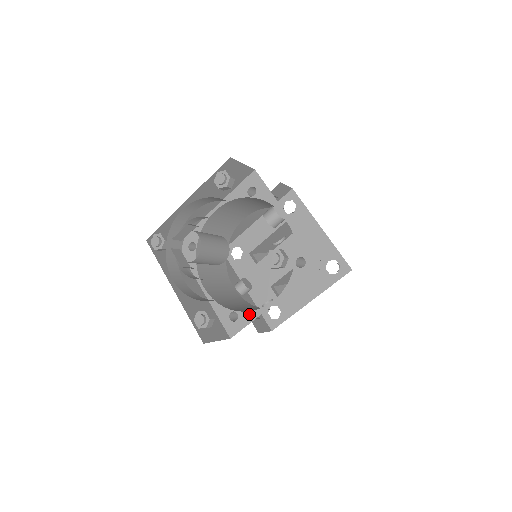
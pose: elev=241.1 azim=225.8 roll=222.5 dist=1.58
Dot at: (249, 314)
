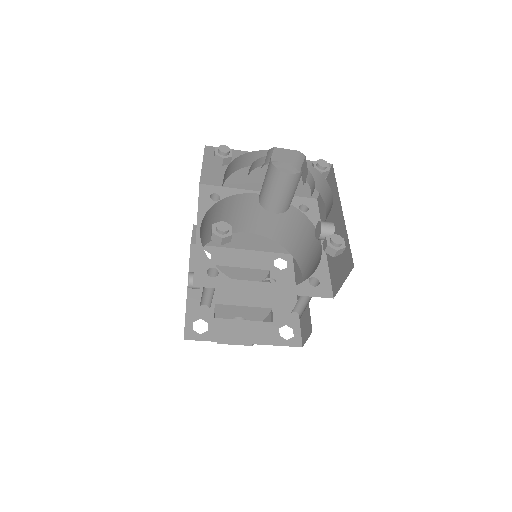
Dot at: (232, 282)
